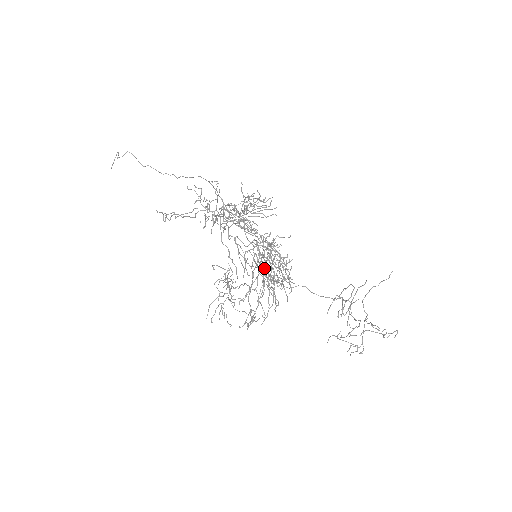
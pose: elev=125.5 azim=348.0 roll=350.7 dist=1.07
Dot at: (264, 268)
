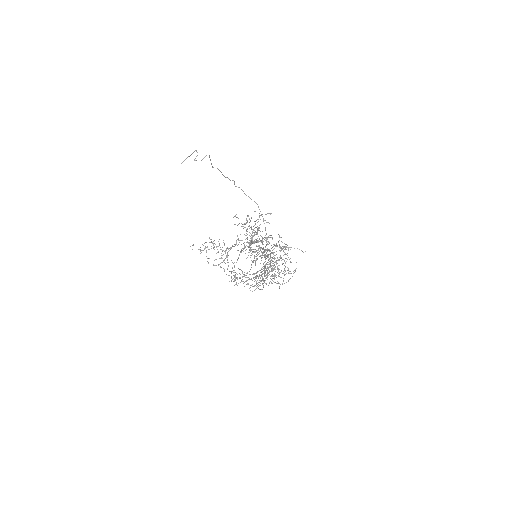
Dot at: occluded
